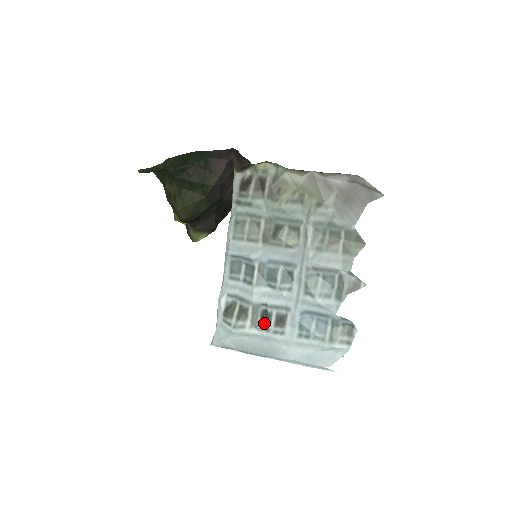
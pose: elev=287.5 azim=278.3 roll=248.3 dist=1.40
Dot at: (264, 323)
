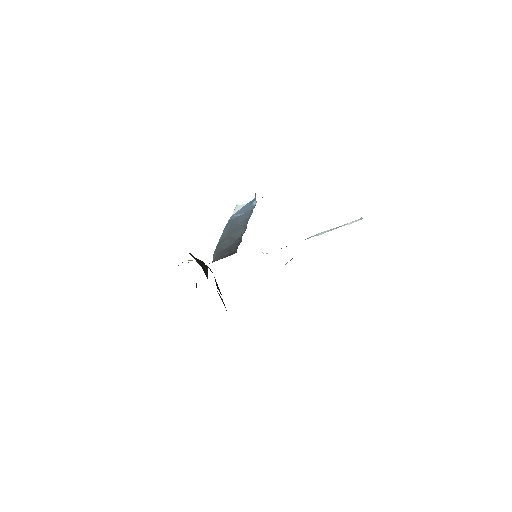
Dot at: occluded
